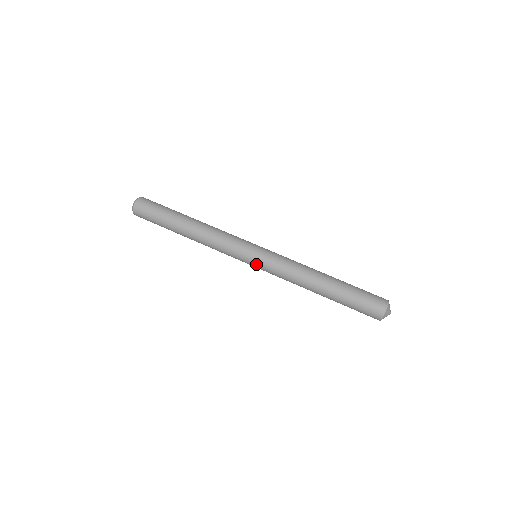
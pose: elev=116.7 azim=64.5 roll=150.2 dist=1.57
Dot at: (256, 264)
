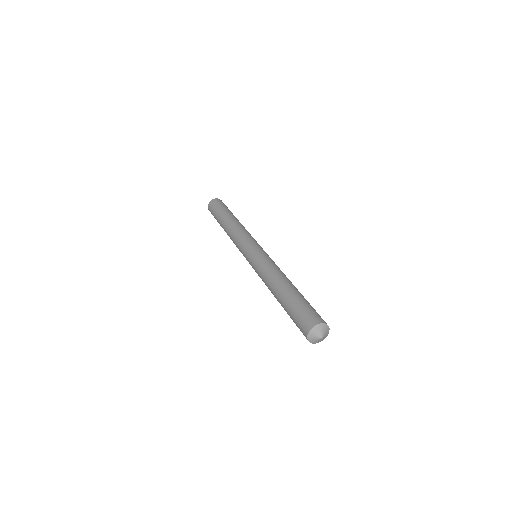
Dot at: (251, 254)
